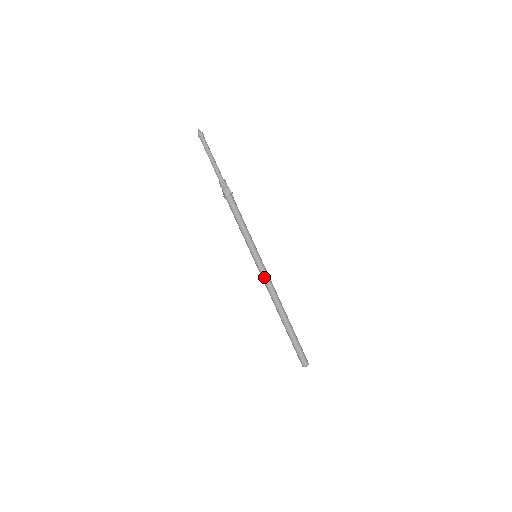
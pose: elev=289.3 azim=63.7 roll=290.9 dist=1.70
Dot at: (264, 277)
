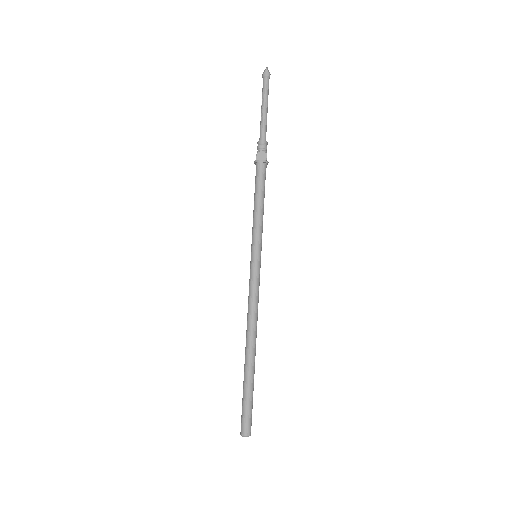
Dot at: (251, 288)
